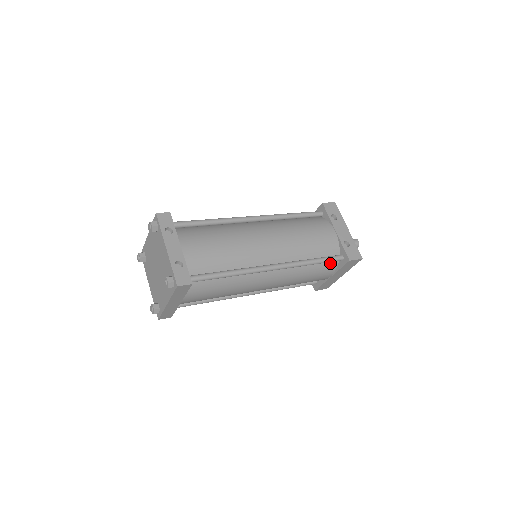
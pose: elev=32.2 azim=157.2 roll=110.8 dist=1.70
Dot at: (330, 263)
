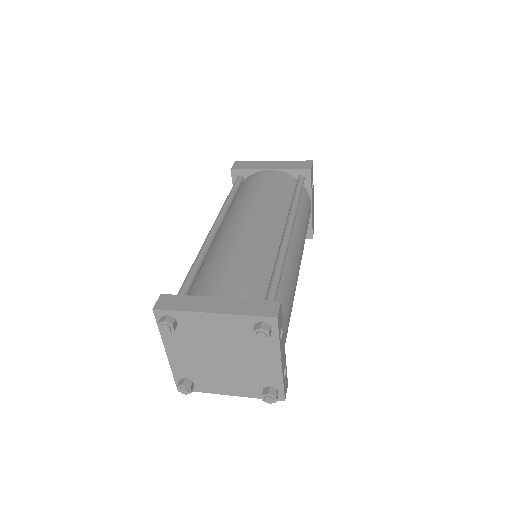
Dot at: occluded
